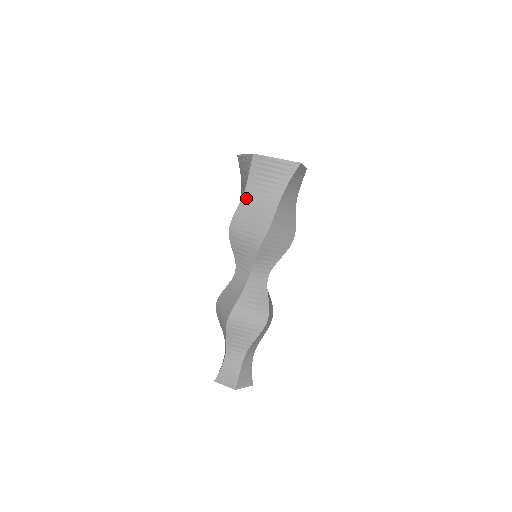
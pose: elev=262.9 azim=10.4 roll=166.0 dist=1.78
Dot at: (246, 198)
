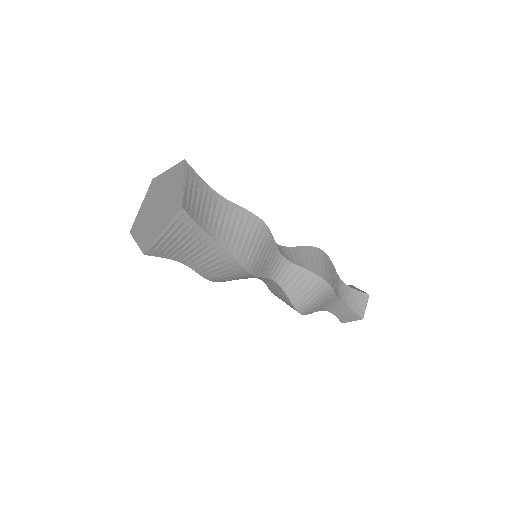
Dot at: occluded
